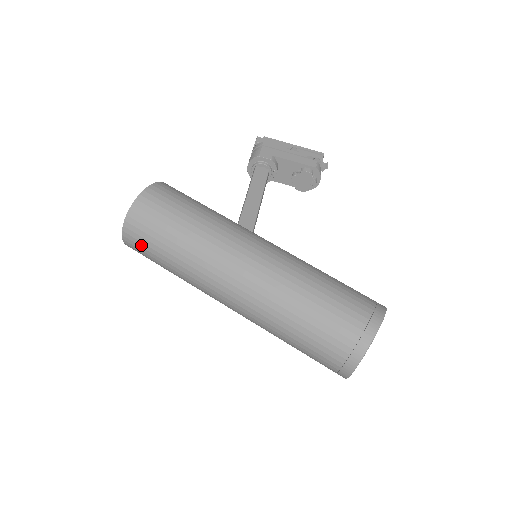
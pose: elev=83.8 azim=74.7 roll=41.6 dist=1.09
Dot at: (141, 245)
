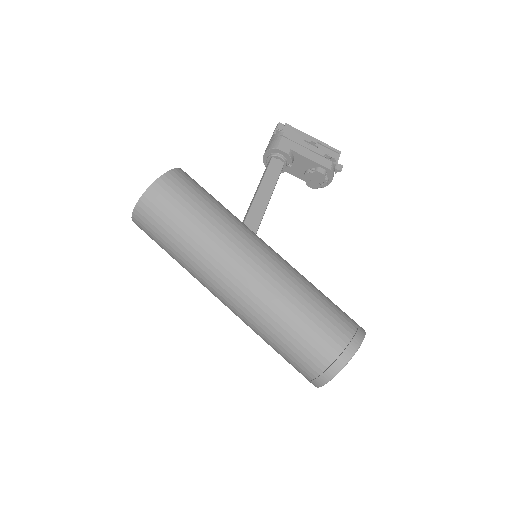
Dot at: (149, 229)
